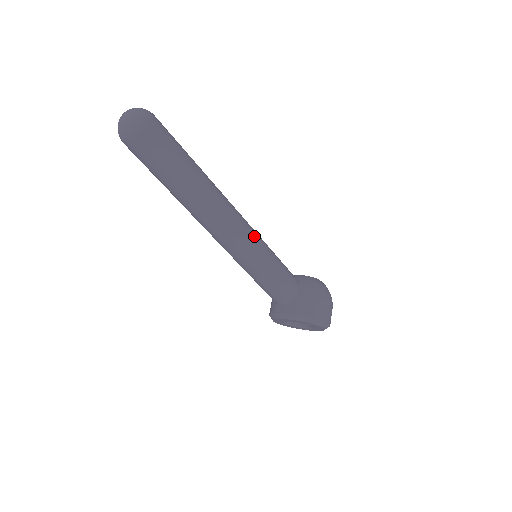
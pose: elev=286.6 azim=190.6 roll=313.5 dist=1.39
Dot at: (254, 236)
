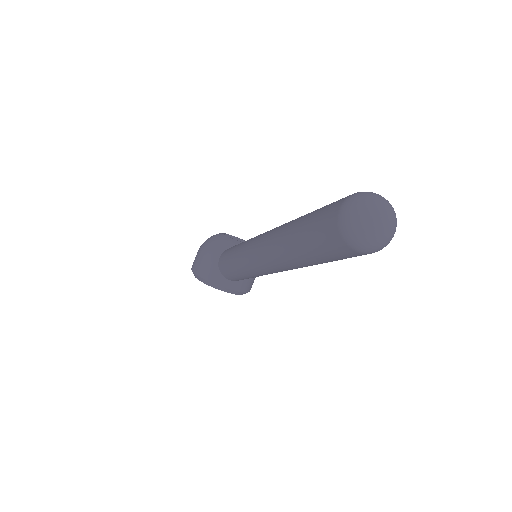
Dot at: occluded
